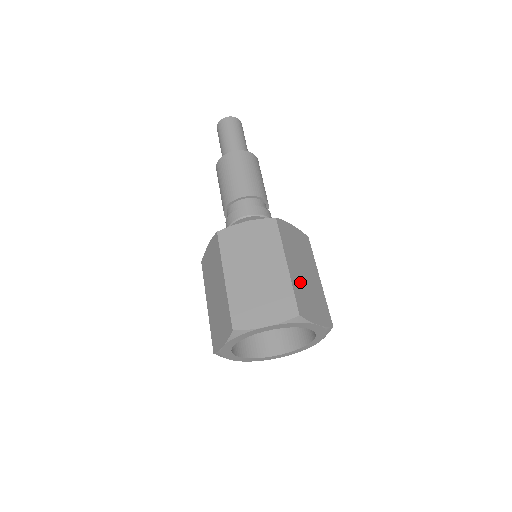
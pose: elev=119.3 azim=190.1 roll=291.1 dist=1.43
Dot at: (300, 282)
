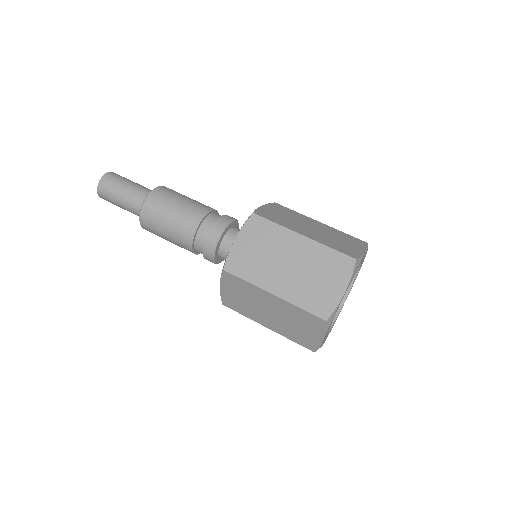
Dot at: (322, 238)
